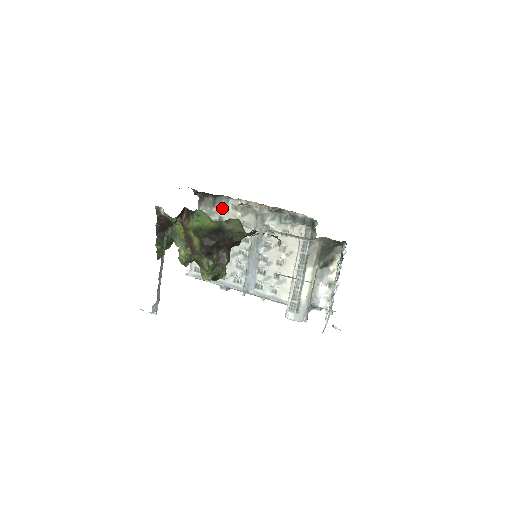
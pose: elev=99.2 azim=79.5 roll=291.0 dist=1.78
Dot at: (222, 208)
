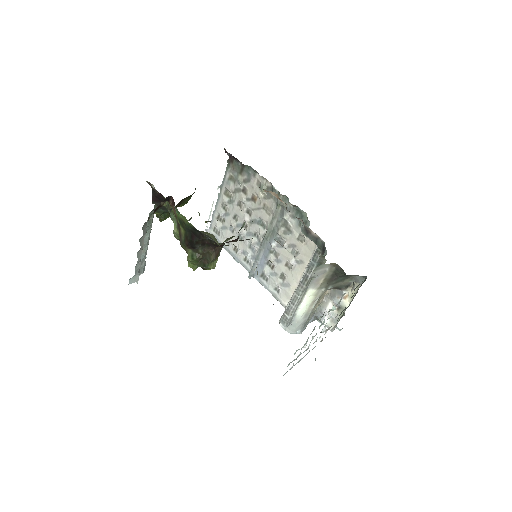
Dot at: (248, 179)
